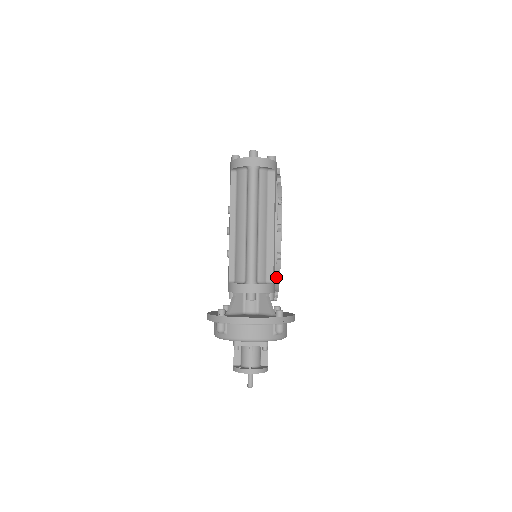
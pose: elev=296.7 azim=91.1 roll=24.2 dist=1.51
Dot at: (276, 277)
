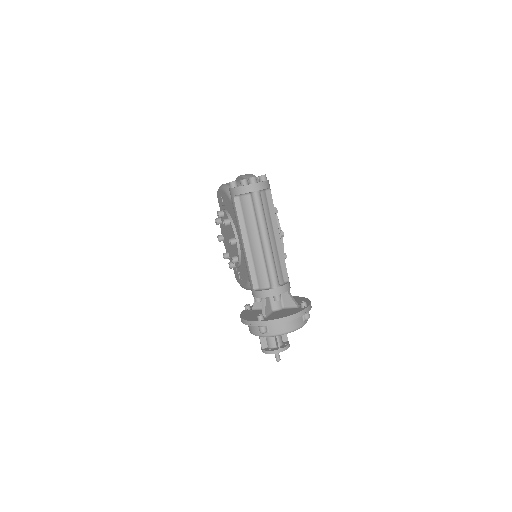
Dot at: occluded
